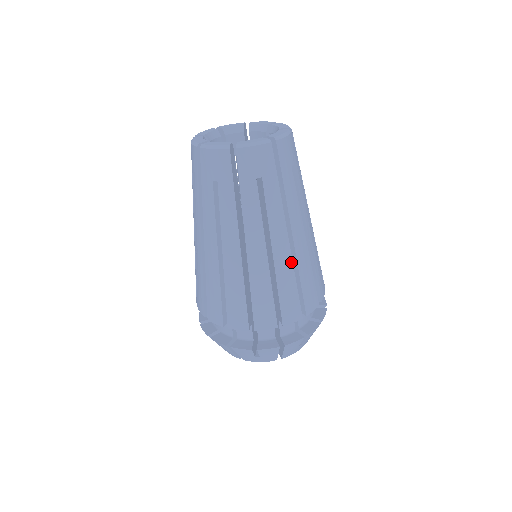
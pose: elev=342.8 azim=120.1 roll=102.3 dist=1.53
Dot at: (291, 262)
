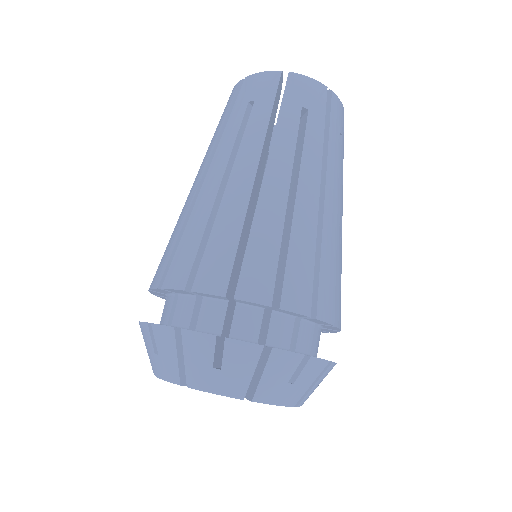
Dot at: (246, 205)
